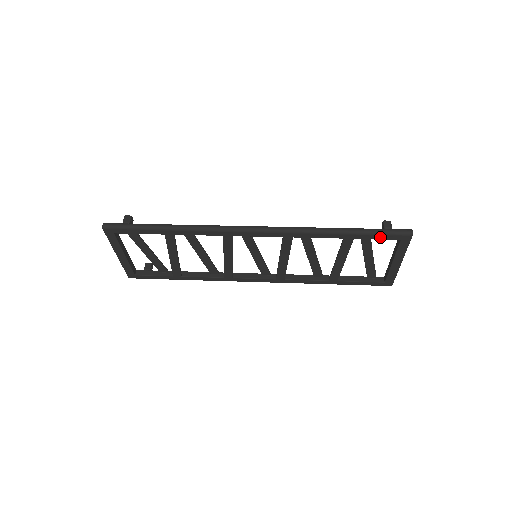
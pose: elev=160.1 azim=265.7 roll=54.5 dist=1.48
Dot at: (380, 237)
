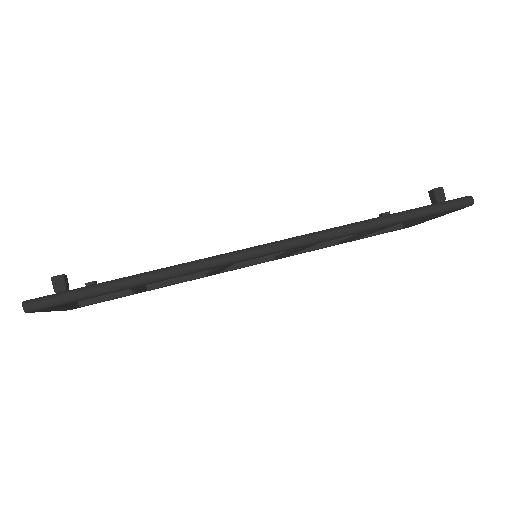
Dot at: (432, 215)
